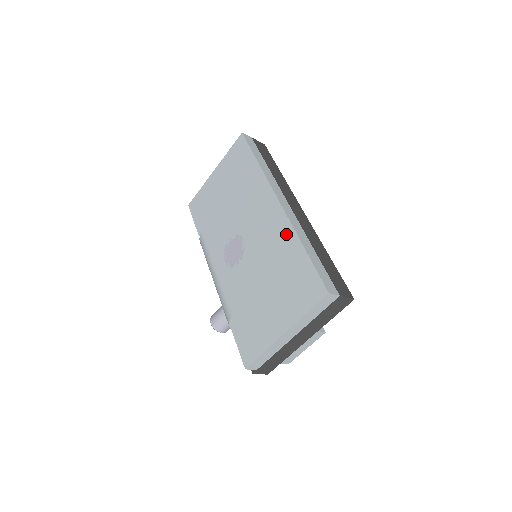
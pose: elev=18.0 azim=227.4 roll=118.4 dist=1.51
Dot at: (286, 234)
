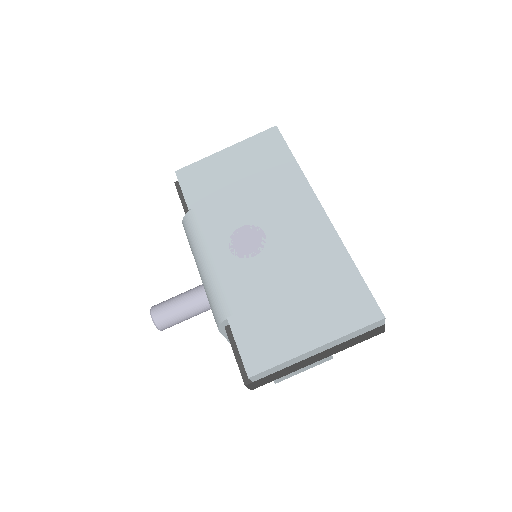
Dot at: (331, 244)
